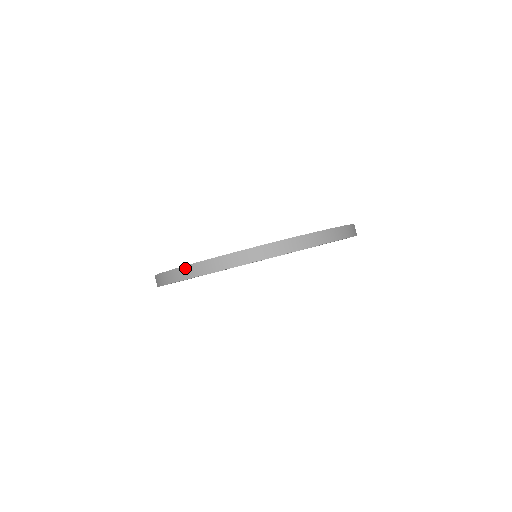
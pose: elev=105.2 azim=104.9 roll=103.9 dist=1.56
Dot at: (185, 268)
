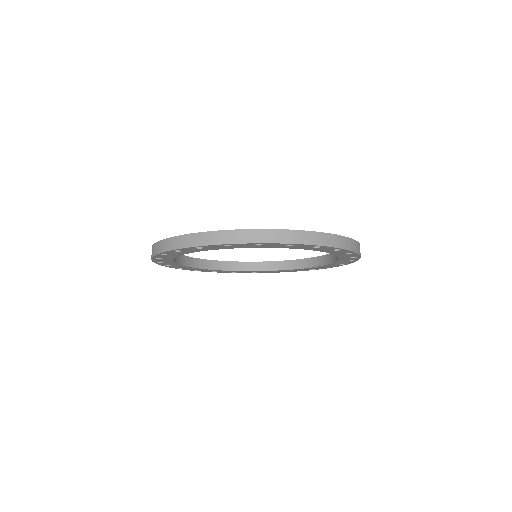
Dot at: (179, 237)
